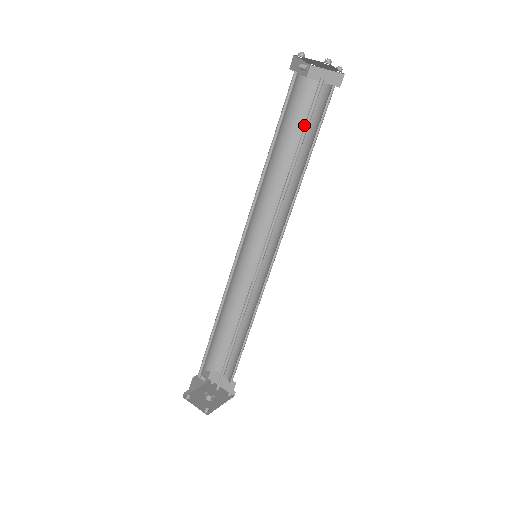
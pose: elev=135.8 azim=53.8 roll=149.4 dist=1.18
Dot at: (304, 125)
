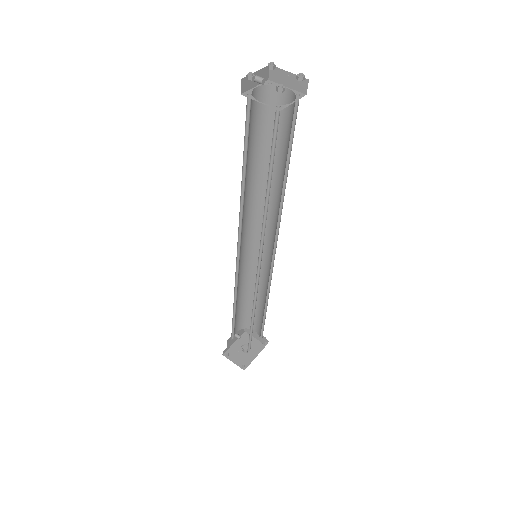
Dot at: occluded
